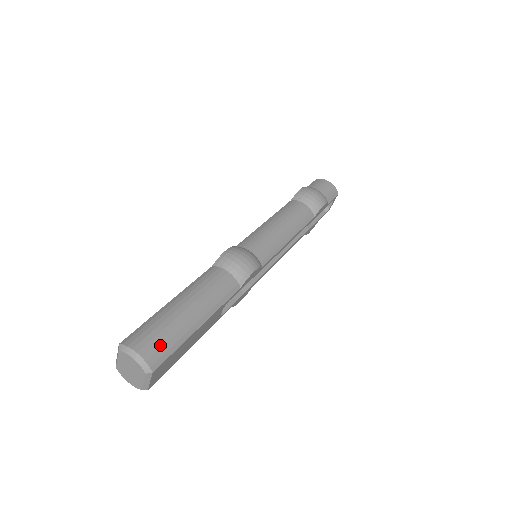
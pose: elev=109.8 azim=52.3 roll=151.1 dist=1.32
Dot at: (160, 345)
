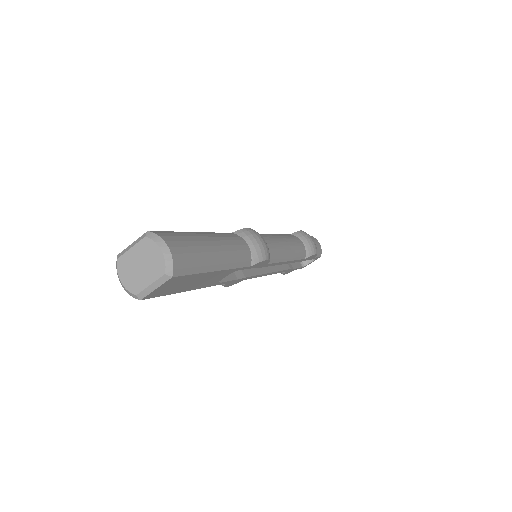
Dot at: (188, 257)
